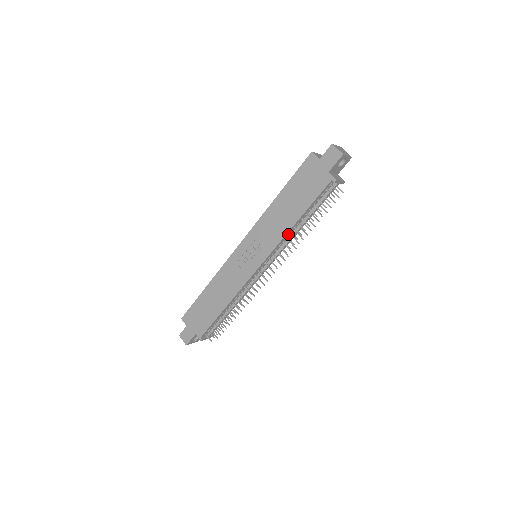
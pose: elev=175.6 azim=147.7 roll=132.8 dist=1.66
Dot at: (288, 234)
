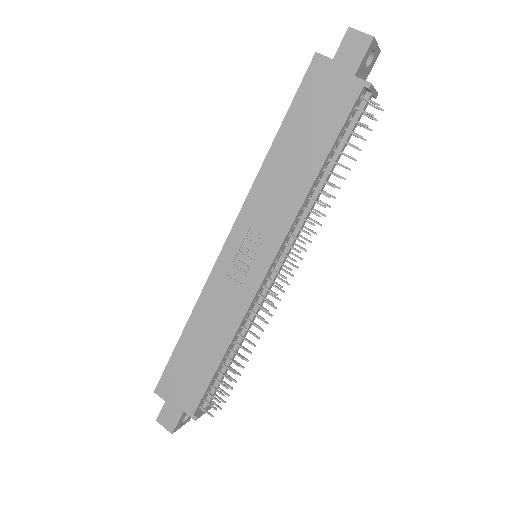
Dot at: (305, 202)
